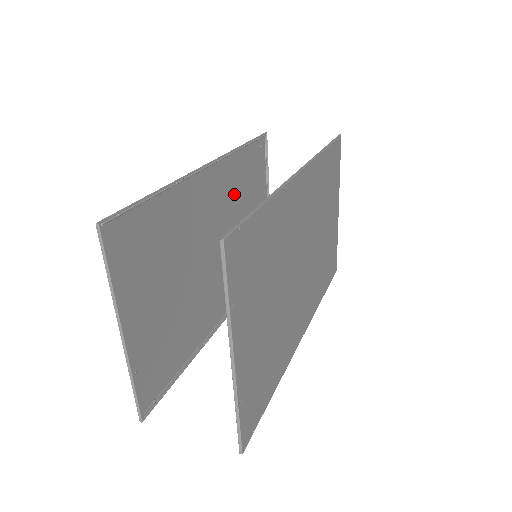
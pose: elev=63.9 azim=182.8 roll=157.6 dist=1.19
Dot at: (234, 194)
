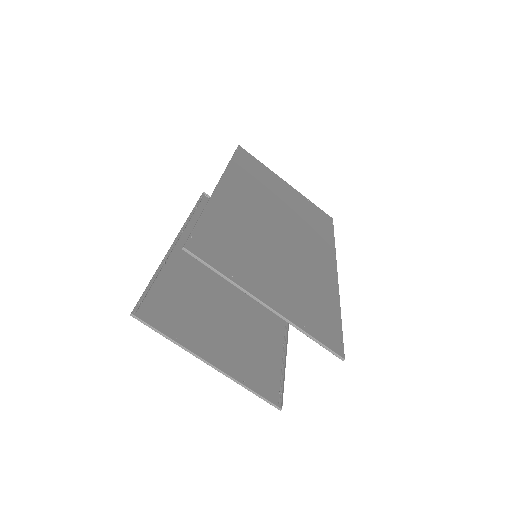
Dot at: occluded
